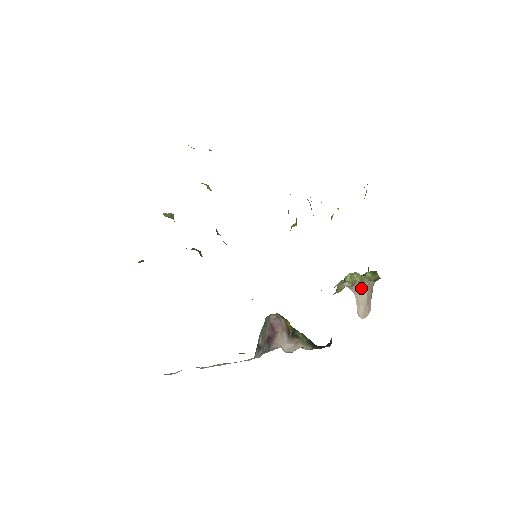
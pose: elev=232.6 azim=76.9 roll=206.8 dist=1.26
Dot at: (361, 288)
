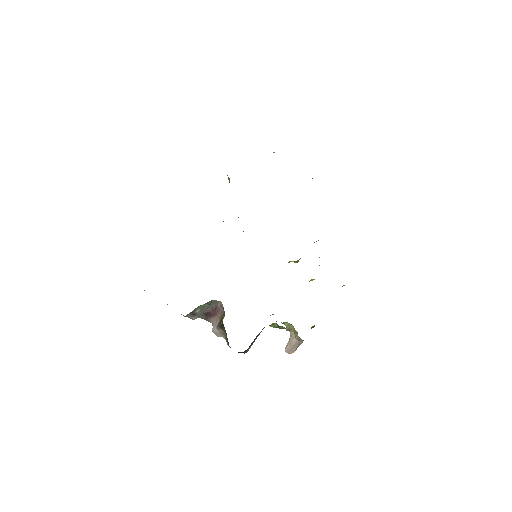
Dot at: (294, 336)
